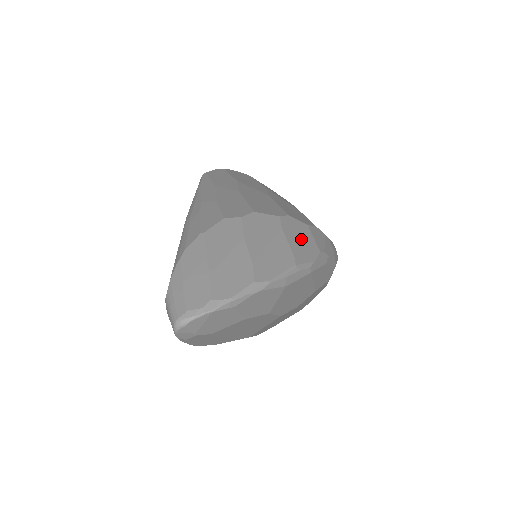
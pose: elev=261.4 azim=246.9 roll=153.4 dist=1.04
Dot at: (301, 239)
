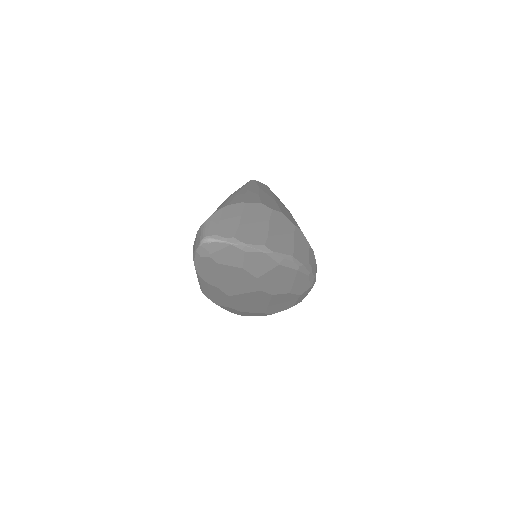
Dot at: (302, 247)
